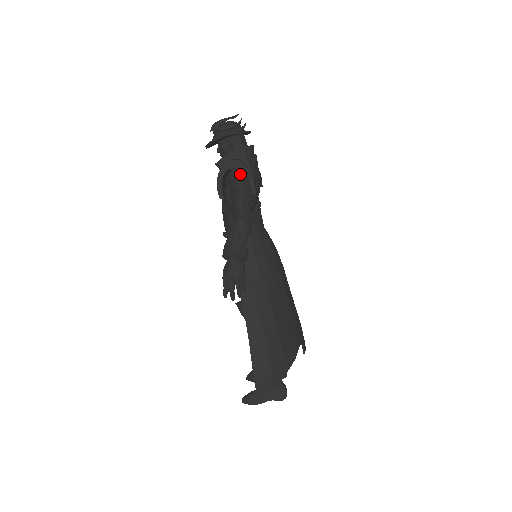
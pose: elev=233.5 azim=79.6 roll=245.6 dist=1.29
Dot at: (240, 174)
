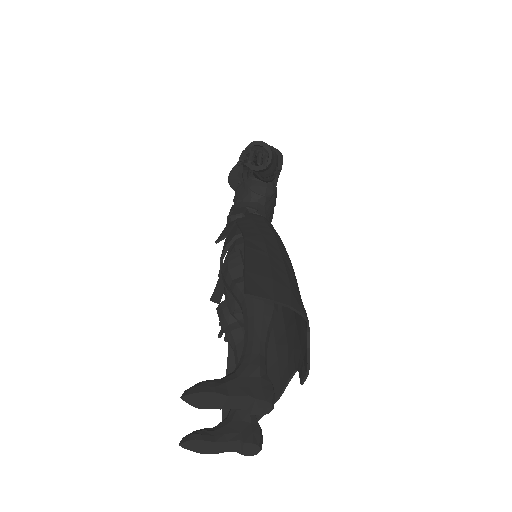
Dot at: occluded
